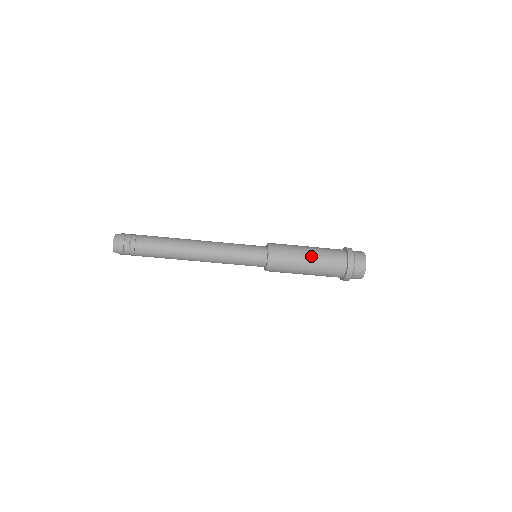
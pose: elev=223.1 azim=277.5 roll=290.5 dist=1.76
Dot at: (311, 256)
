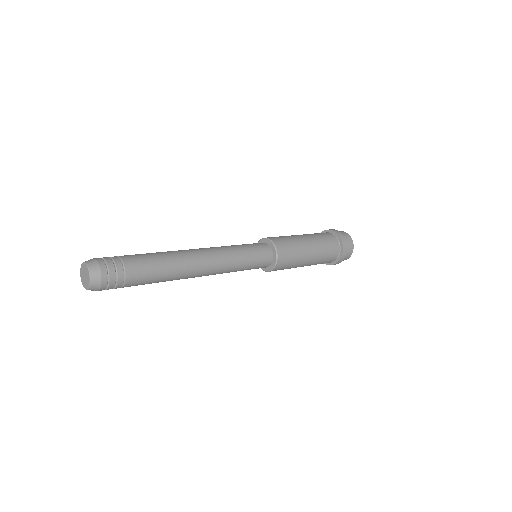
Dot at: (312, 259)
